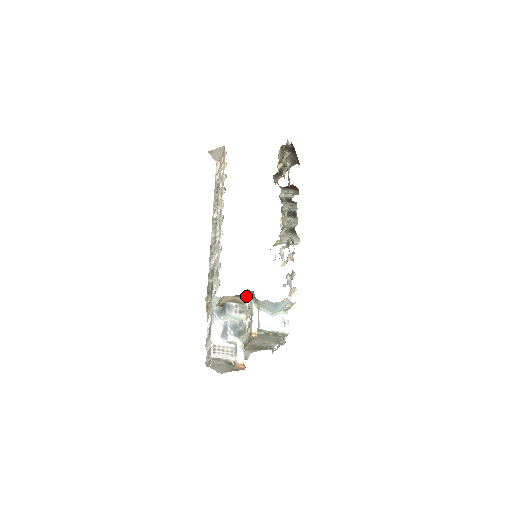
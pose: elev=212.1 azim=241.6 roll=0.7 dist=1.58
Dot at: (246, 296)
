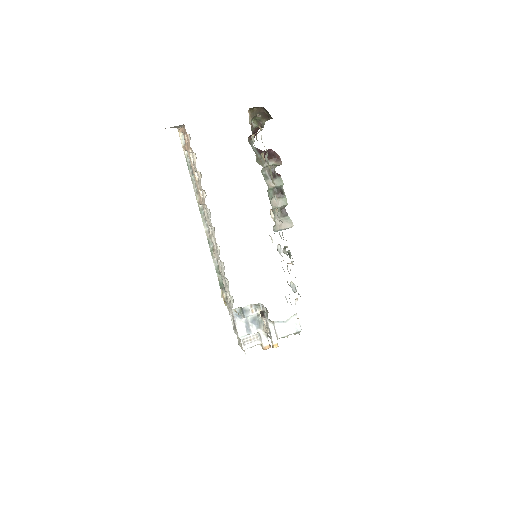
Dot at: (261, 317)
